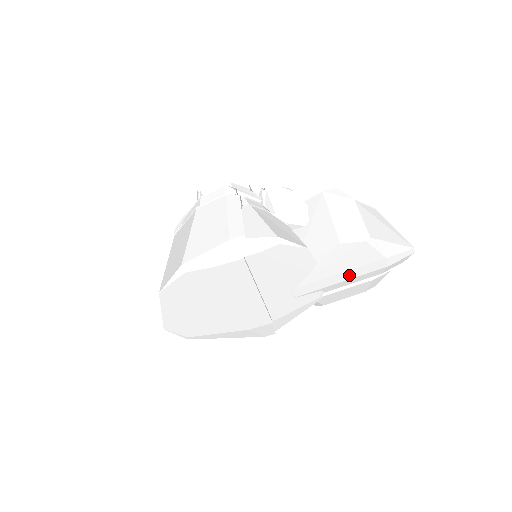
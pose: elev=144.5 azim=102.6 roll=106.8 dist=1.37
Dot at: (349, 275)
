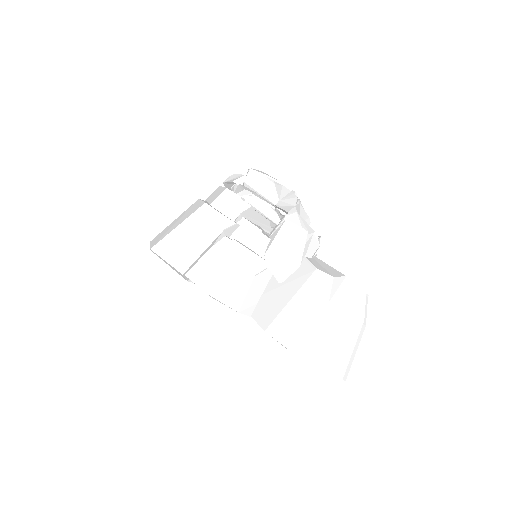
Dot at: occluded
